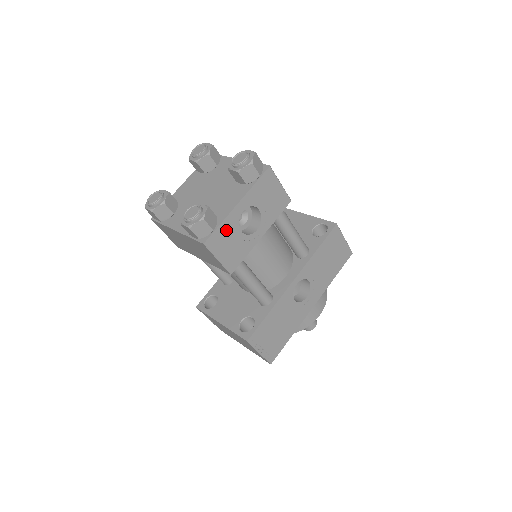
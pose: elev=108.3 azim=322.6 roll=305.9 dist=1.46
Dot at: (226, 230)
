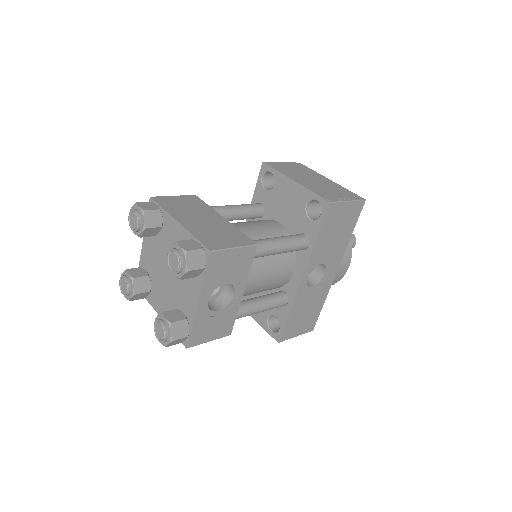
Dot at: (201, 324)
